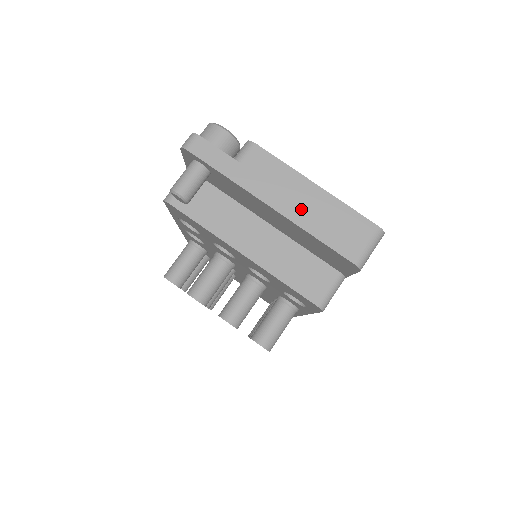
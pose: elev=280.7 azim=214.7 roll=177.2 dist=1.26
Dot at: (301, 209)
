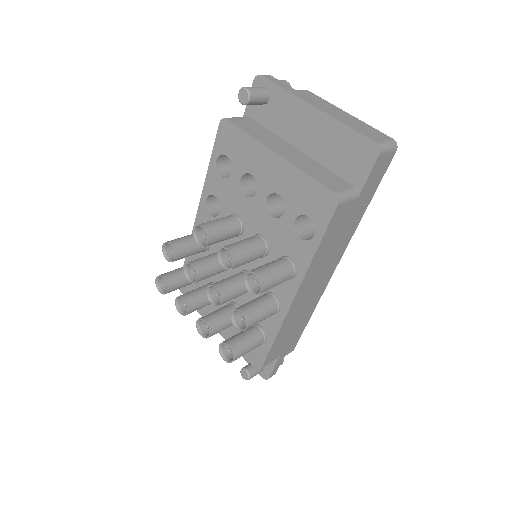
Dot at: (337, 115)
